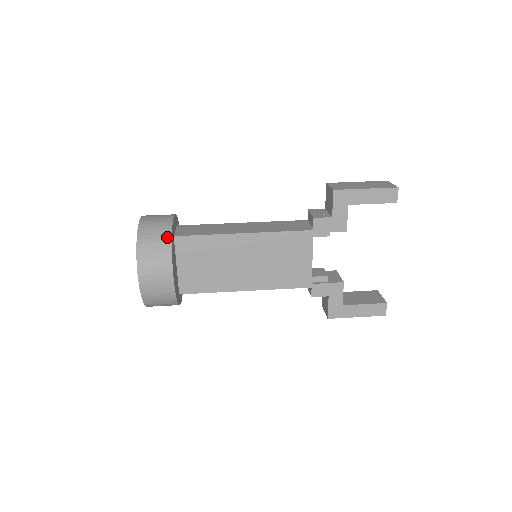
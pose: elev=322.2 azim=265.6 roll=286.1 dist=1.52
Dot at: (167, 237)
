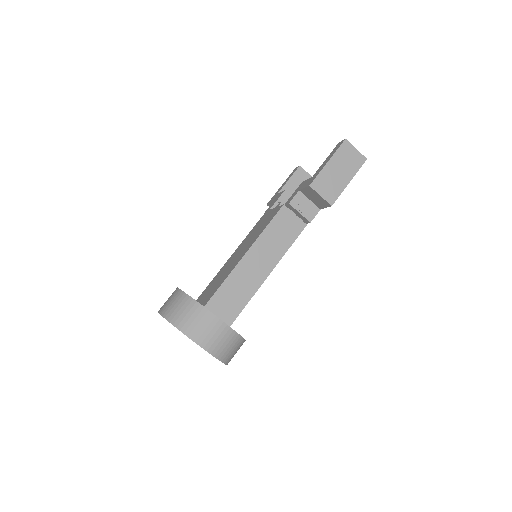
Dot at: (238, 339)
